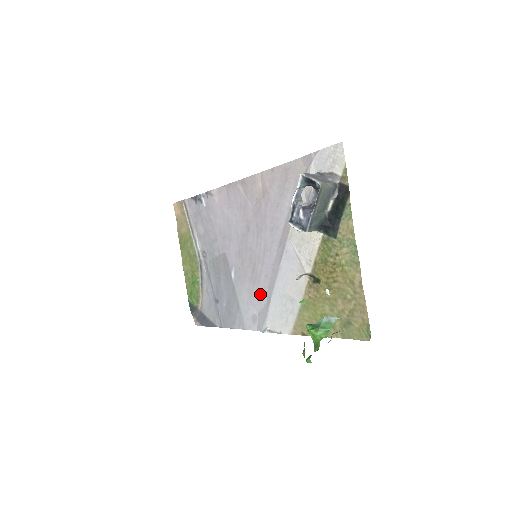
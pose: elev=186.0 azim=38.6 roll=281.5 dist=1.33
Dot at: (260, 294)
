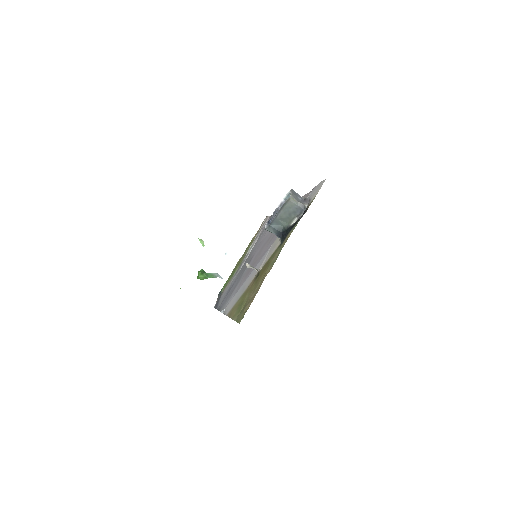
Dot at: occluded
